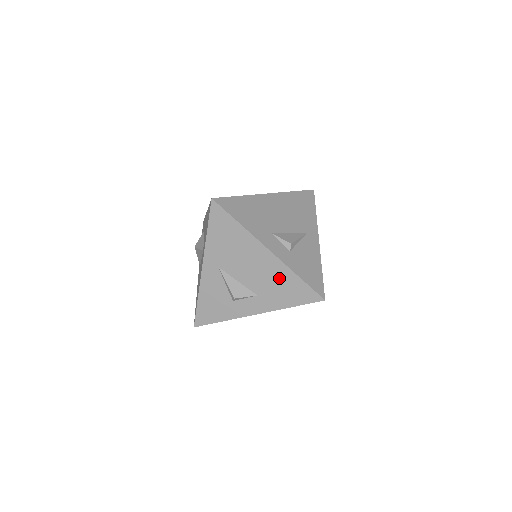
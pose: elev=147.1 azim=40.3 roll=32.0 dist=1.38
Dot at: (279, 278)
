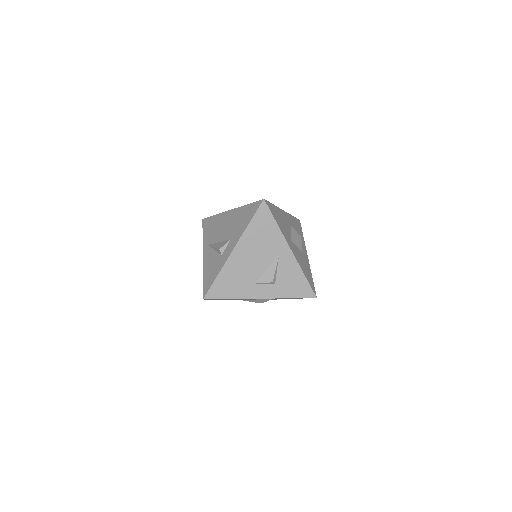
Dot at: occluded
